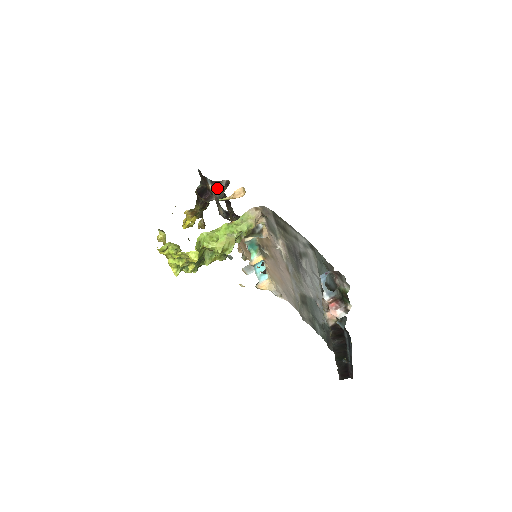
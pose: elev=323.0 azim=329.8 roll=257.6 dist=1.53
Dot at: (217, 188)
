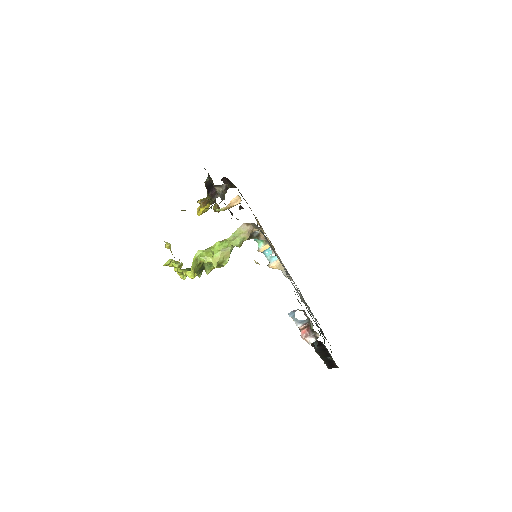
Dot at: (218, 190)
